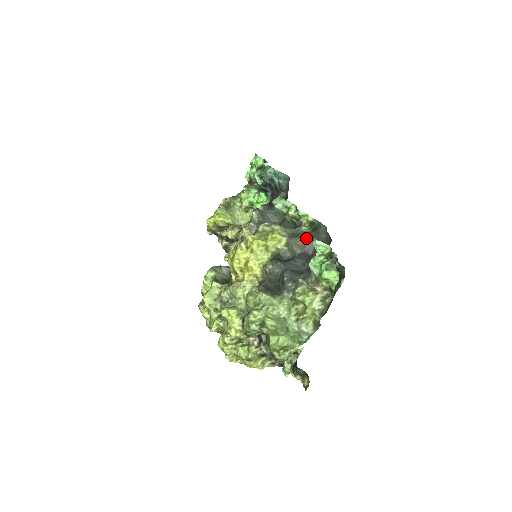
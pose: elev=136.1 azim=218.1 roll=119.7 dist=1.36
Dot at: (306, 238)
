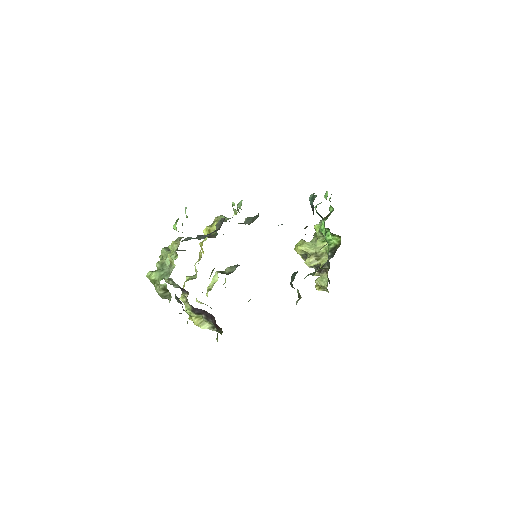
Dot at: (222, 218)
